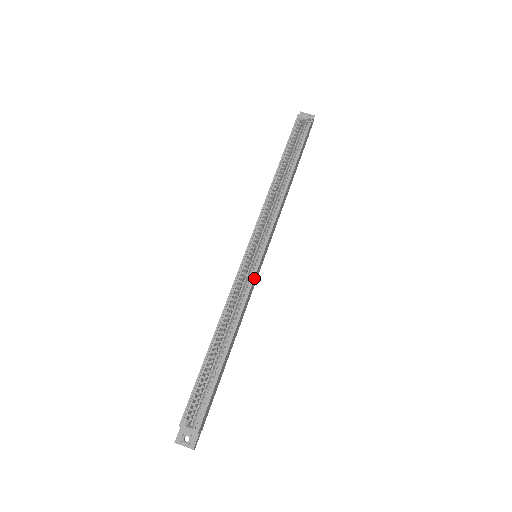
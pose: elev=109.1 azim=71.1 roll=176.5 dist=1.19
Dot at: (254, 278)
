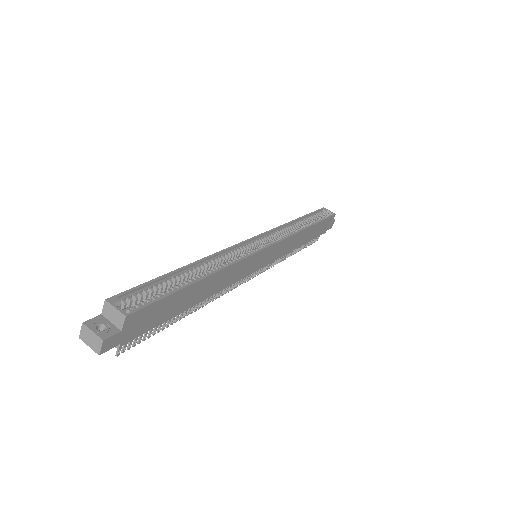
Dot at: (253, 254)
